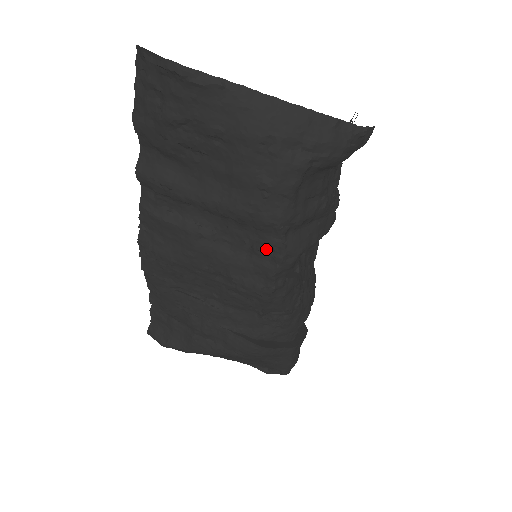
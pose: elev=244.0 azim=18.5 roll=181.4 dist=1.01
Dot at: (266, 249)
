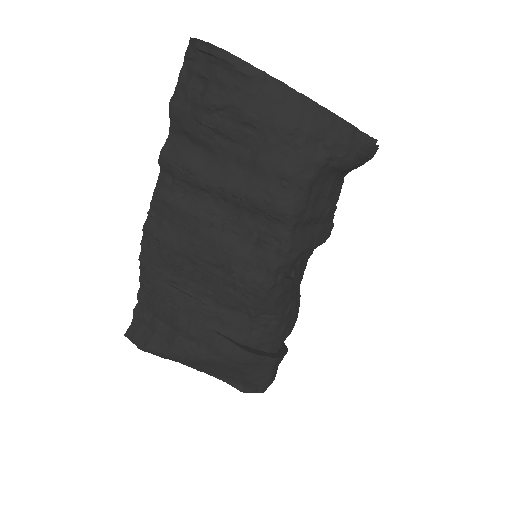
Dot at: (273, 241)
